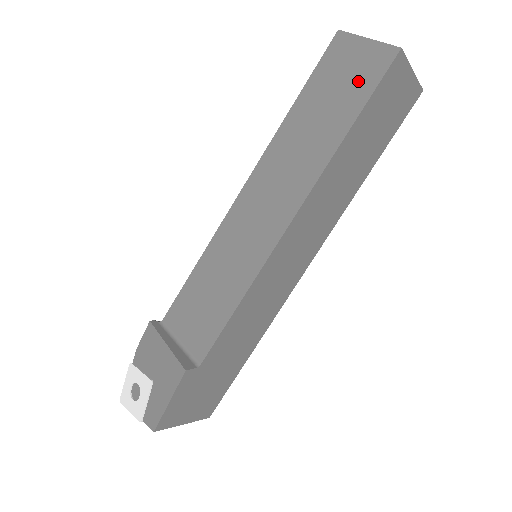
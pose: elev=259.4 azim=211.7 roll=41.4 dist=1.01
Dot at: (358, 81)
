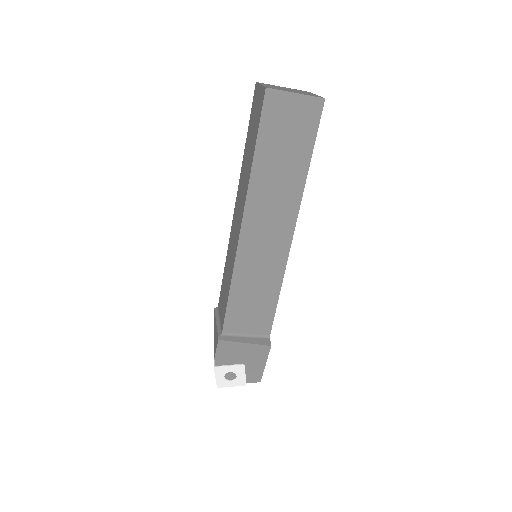
Dot at: (302, 129)
